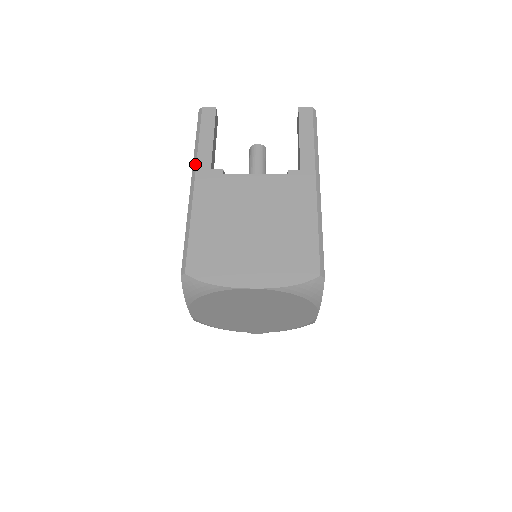
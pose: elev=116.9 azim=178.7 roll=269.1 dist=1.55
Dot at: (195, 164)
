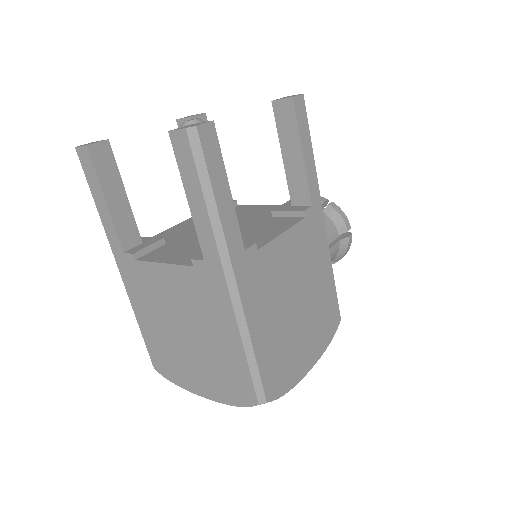
Dot at: (109, 243)
